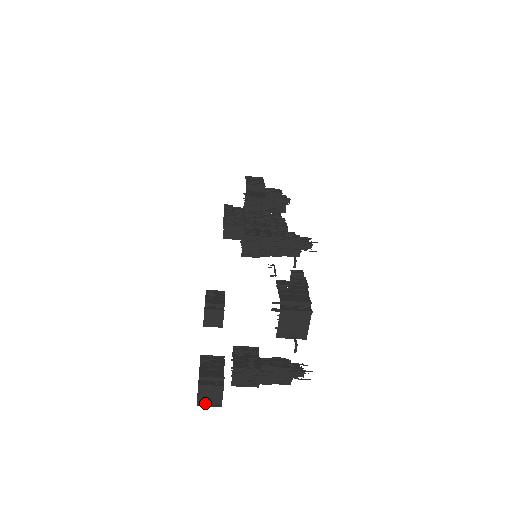
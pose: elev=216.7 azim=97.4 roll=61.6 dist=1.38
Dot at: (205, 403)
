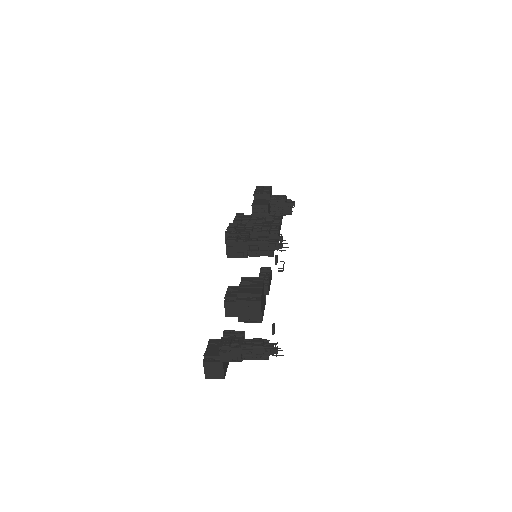
Dot at: (211, 376)
